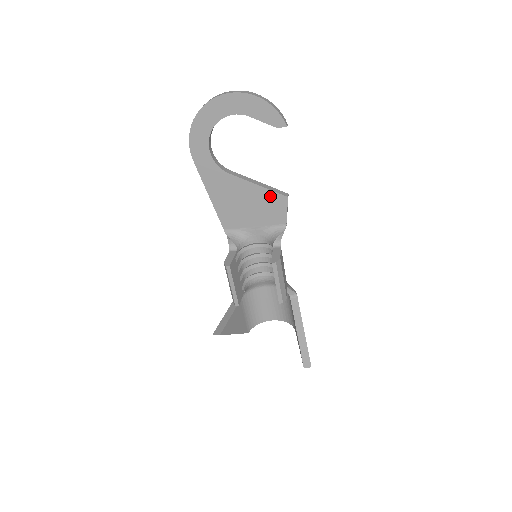
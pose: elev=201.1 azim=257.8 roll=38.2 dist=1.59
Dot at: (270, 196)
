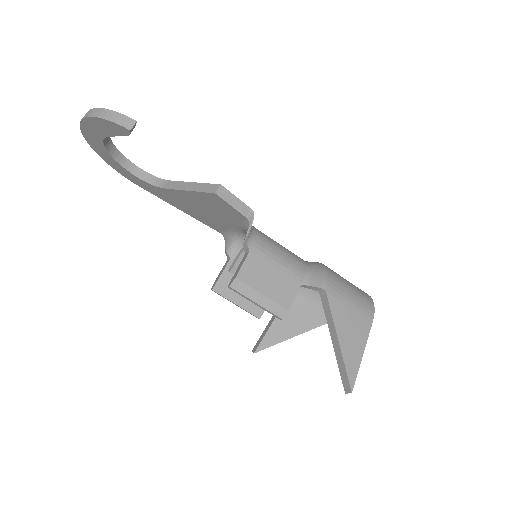
Dot at: (205, 197)
